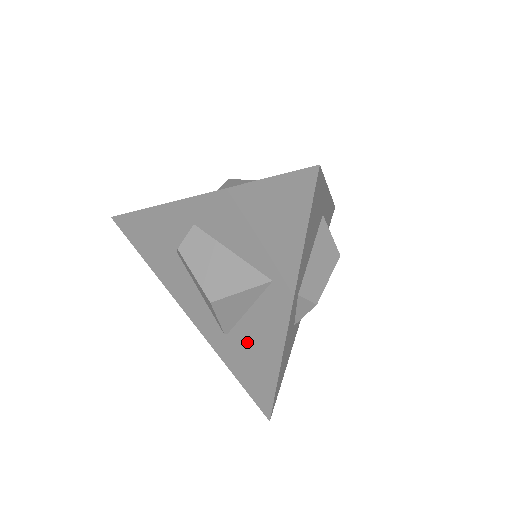
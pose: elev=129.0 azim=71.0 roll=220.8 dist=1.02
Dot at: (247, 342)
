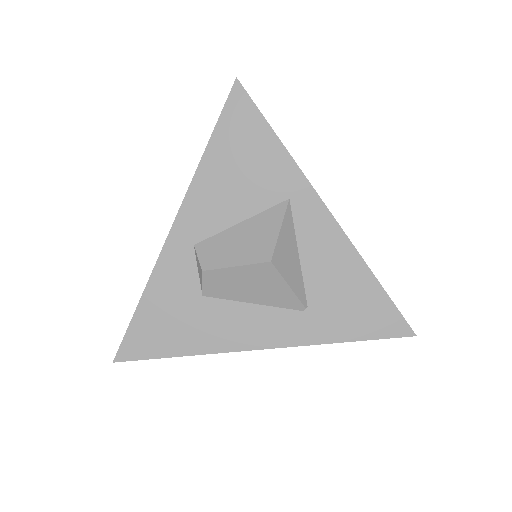
Dot at: (326, 286)
